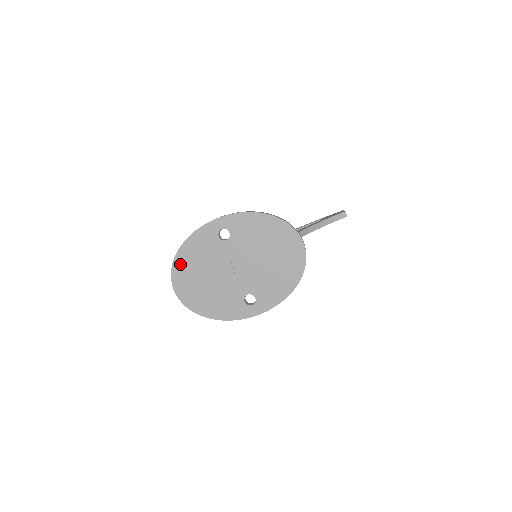
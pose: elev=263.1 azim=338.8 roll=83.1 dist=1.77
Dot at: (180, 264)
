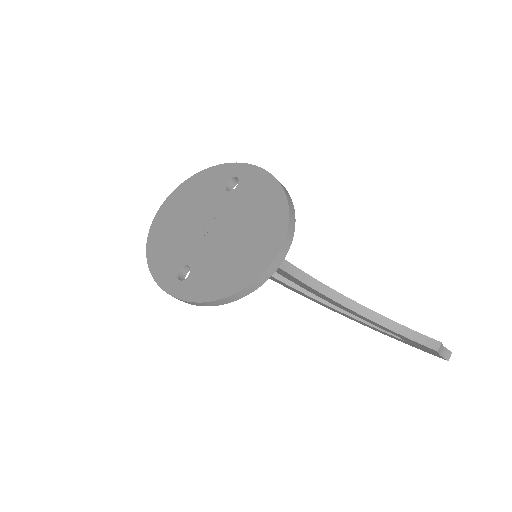
Dot at: (182, 190)
